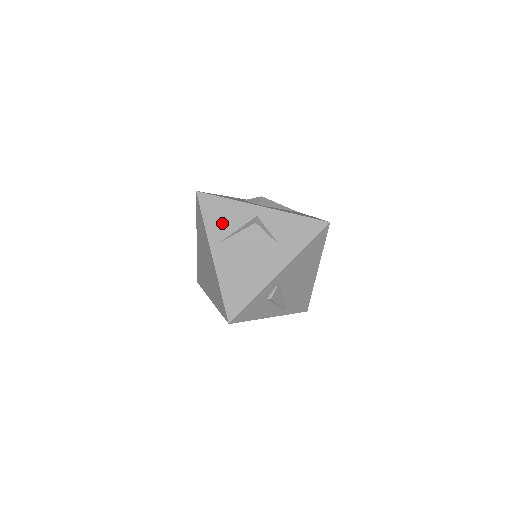
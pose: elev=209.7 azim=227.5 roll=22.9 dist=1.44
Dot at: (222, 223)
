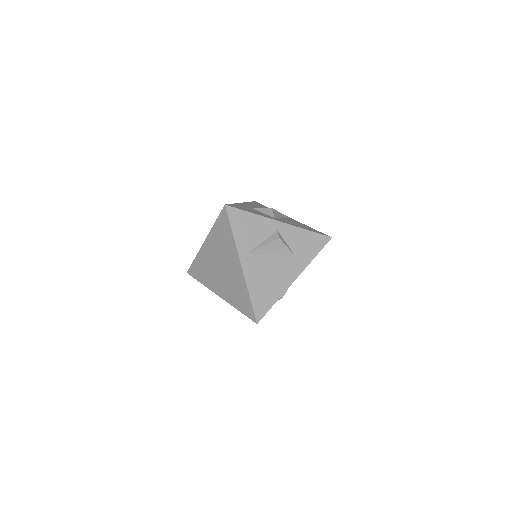
Dot at: (249, 236)
